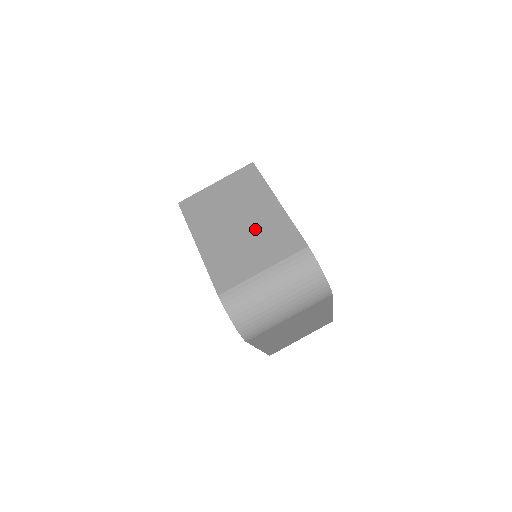
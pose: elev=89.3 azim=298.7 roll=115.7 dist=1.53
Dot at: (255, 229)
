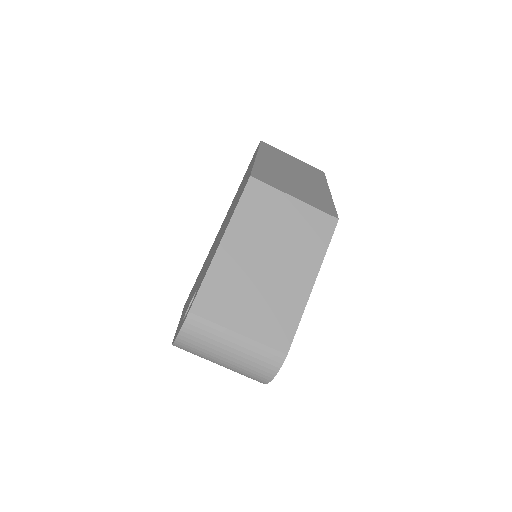
Dot at: (273, 288)
